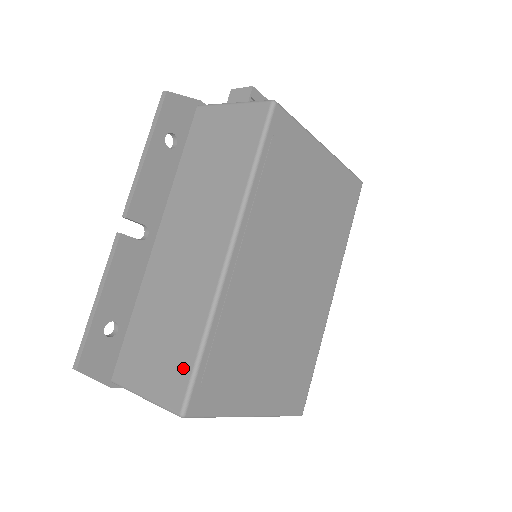
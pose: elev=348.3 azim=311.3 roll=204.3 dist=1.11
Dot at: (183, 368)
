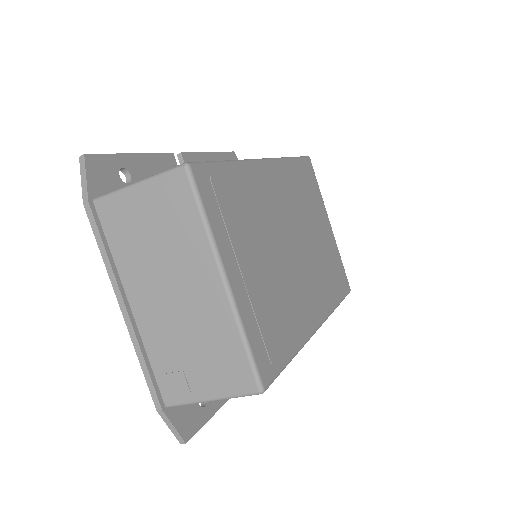
Dot at: occluded
